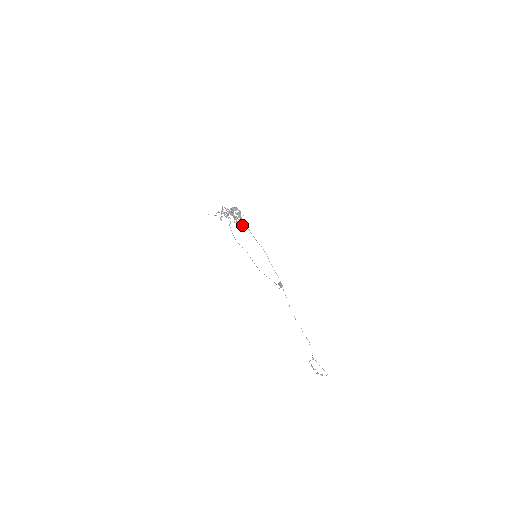
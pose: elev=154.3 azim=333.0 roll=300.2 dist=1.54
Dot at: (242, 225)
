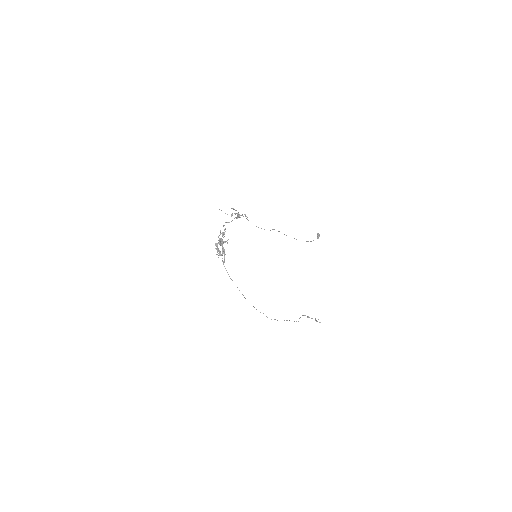
Dot at: (222, 261)
